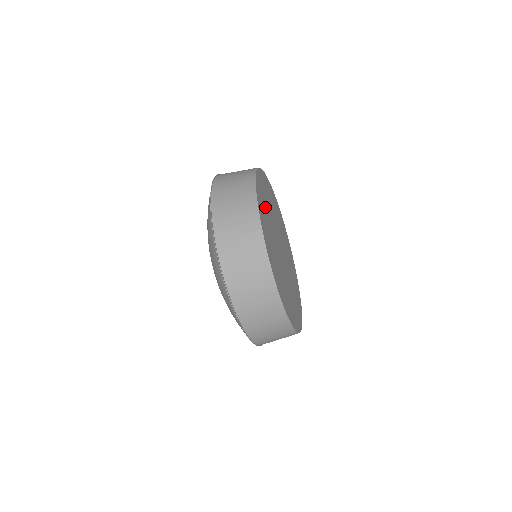
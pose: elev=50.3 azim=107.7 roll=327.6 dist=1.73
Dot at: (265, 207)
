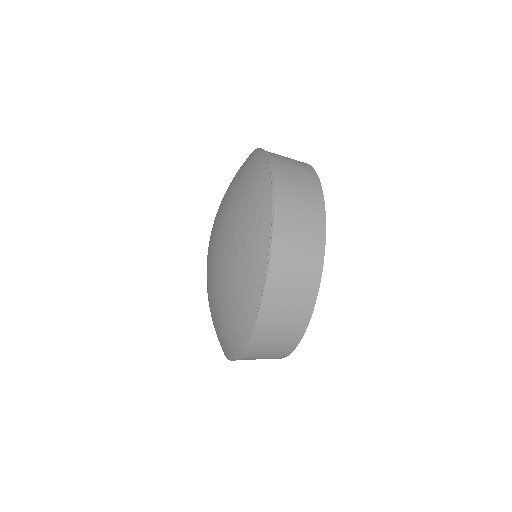
Dot at: occluded
